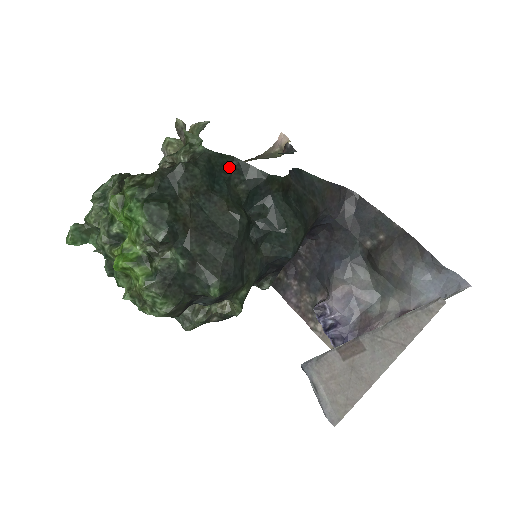
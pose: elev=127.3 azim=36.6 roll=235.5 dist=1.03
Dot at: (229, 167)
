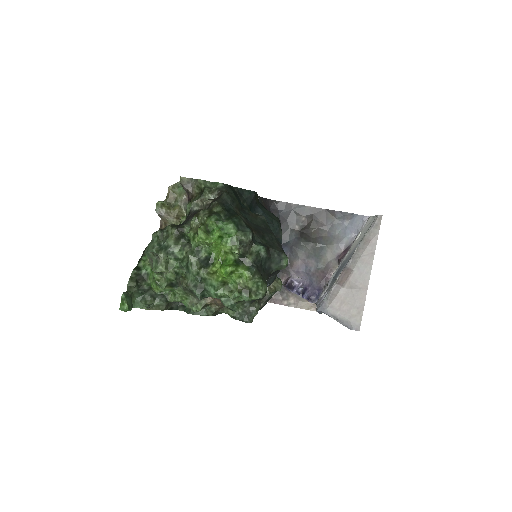
Dot at: (236, 193)
